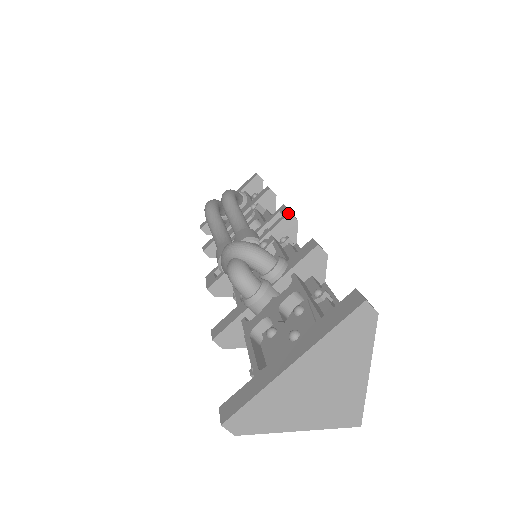
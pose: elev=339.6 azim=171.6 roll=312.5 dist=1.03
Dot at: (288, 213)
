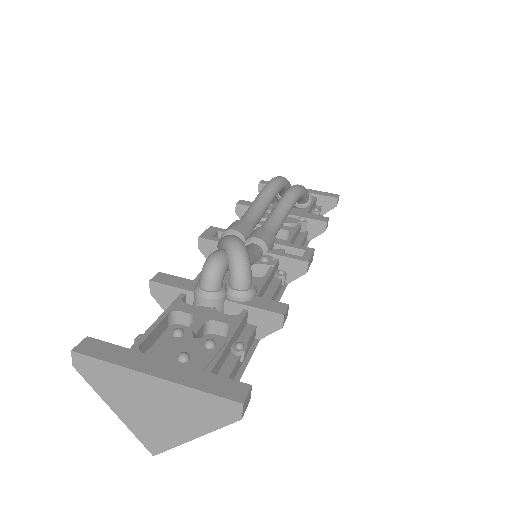
Dot at: (307, 260)
